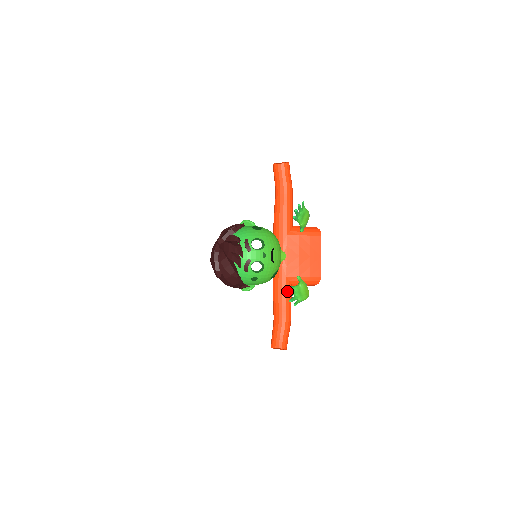
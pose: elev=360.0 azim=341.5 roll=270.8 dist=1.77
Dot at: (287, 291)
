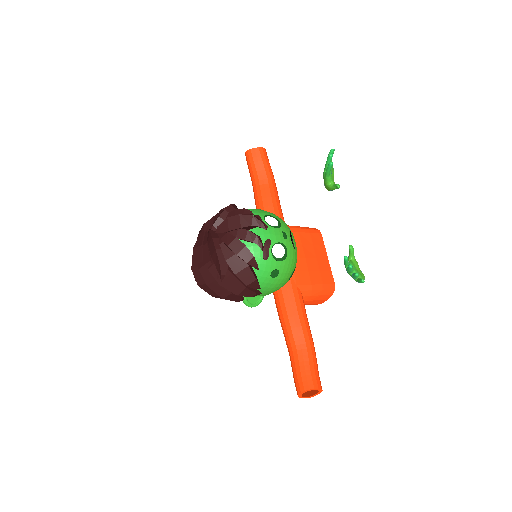
Dot at: (302, 305)
